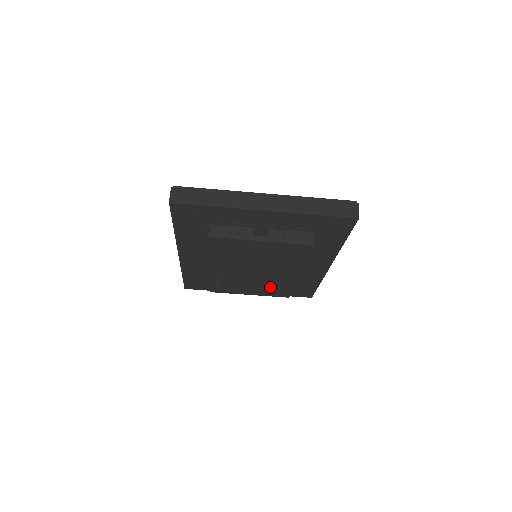
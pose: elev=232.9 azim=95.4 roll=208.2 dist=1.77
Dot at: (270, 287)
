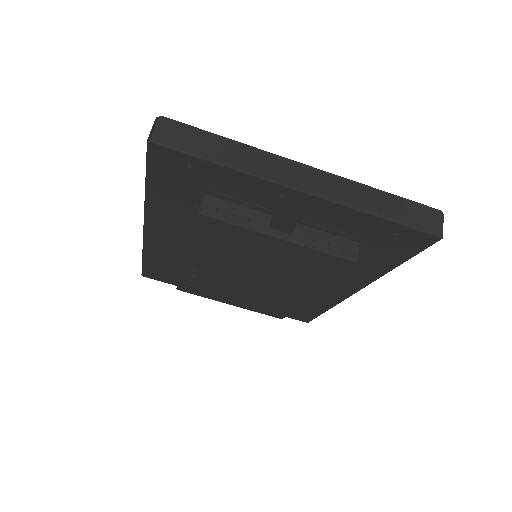
Dot at: (262, 302)
